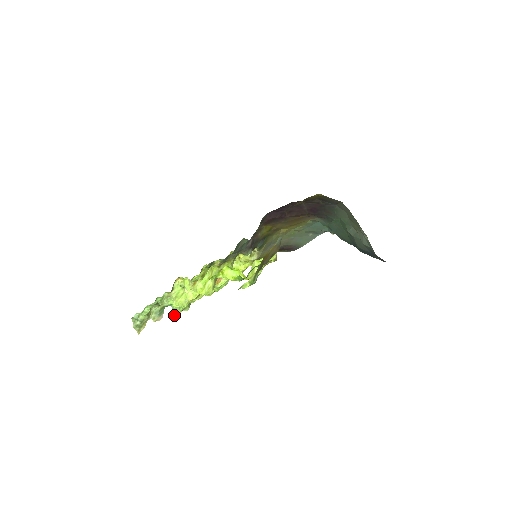
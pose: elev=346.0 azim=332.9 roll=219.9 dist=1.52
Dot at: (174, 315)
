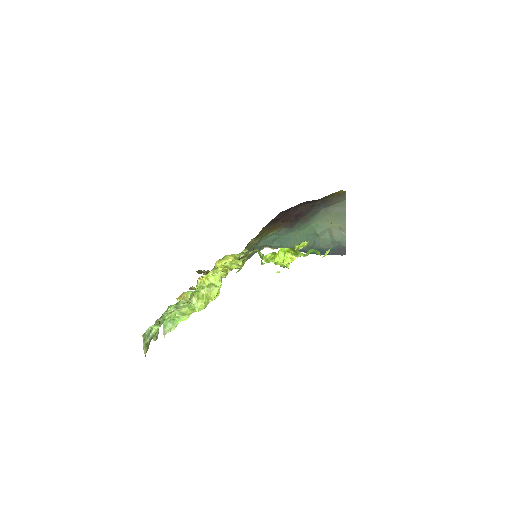
Dot at: (164, 334)
